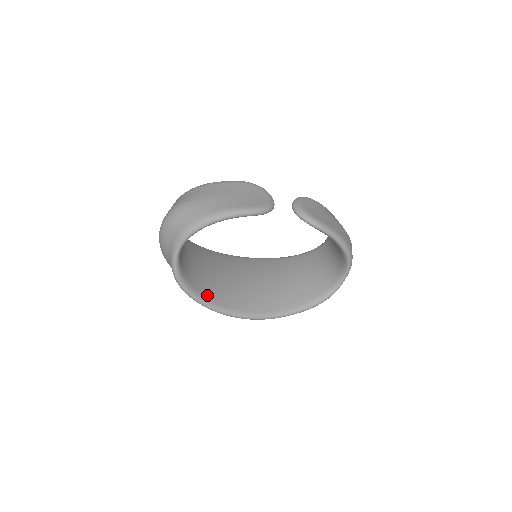
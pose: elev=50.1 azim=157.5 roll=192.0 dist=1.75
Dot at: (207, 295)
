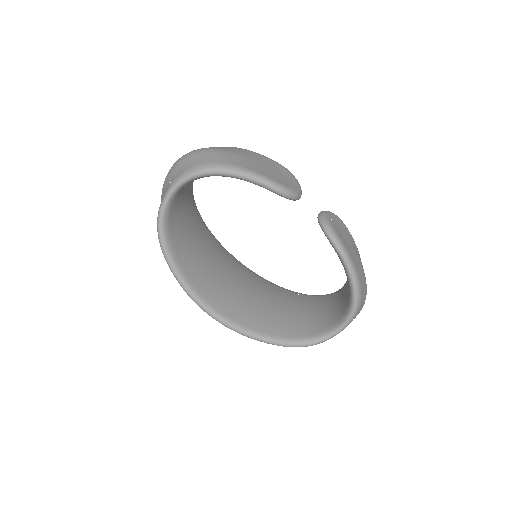
Dot at: (182, 262)
